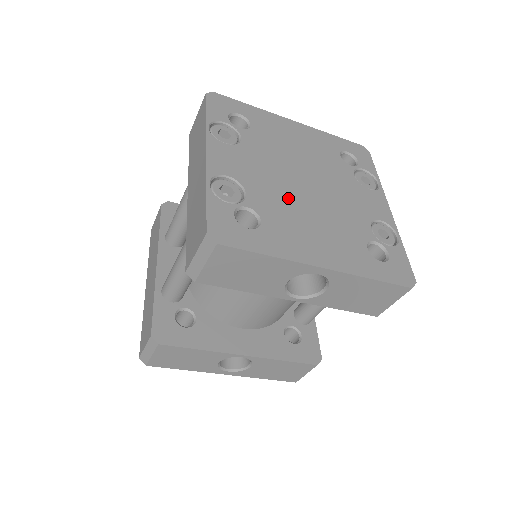
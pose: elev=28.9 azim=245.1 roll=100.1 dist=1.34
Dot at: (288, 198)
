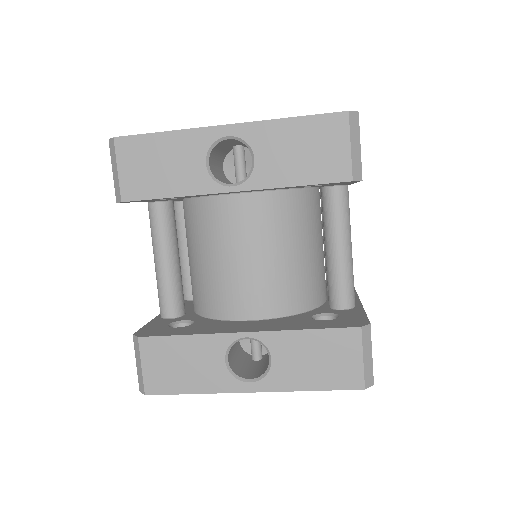
Dot at: occluded
